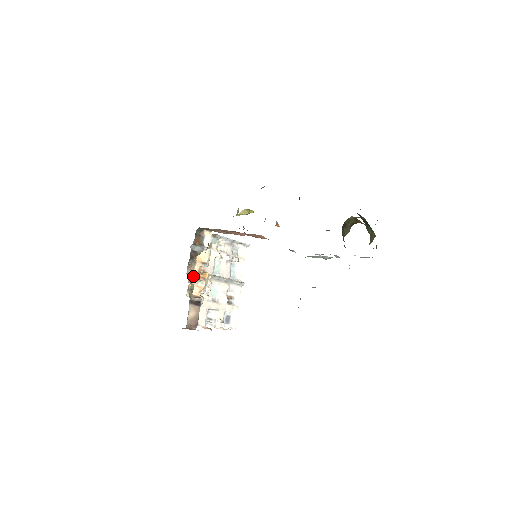
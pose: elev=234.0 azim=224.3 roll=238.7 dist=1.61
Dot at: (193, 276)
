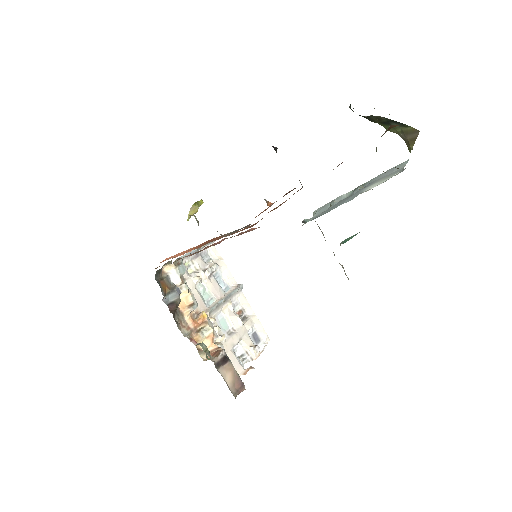
Dot at: (192, 331)
